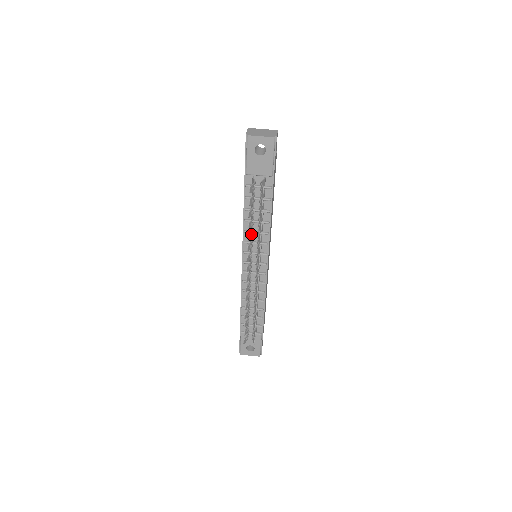
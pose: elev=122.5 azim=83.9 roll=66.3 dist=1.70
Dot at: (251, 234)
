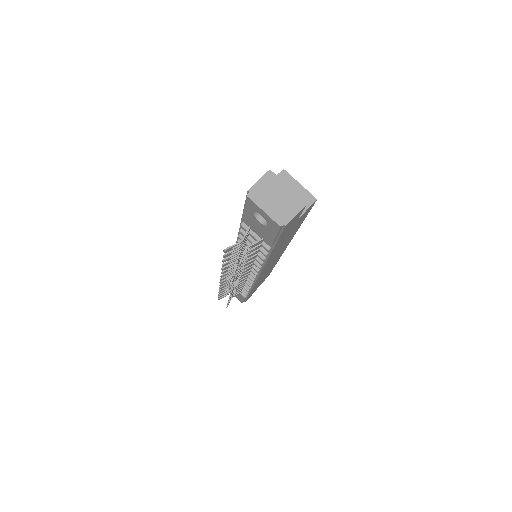
Dot at: occluded
